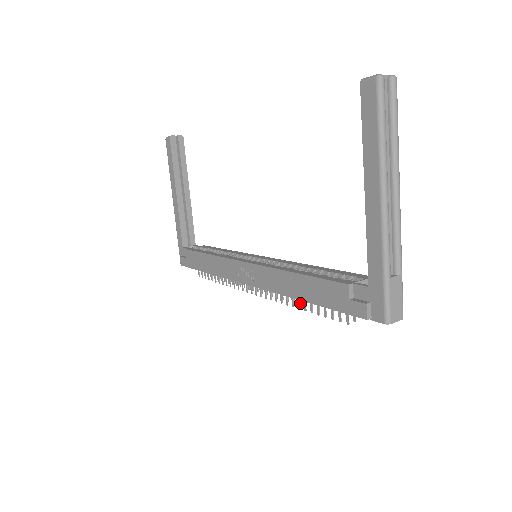
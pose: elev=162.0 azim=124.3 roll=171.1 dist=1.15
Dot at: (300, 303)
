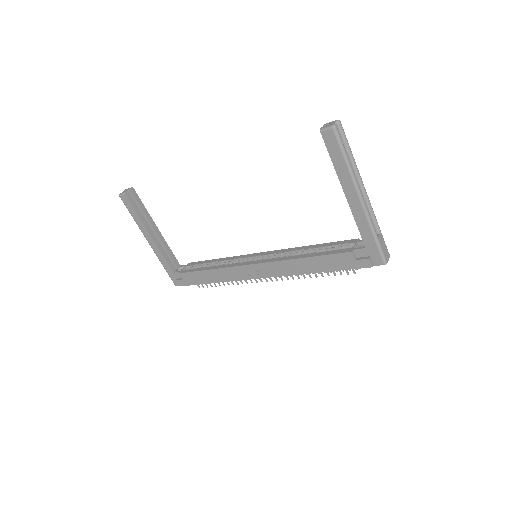
Dot at: occluded
